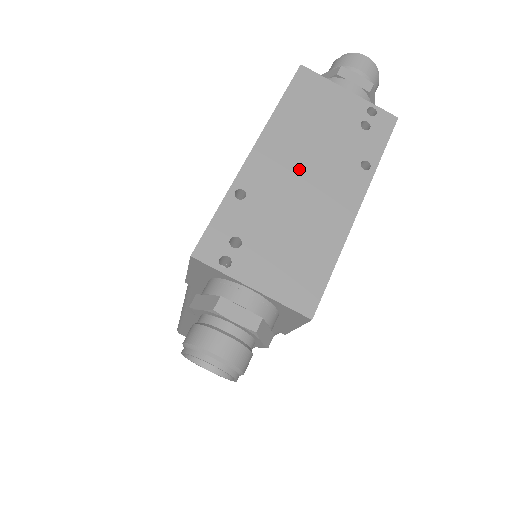
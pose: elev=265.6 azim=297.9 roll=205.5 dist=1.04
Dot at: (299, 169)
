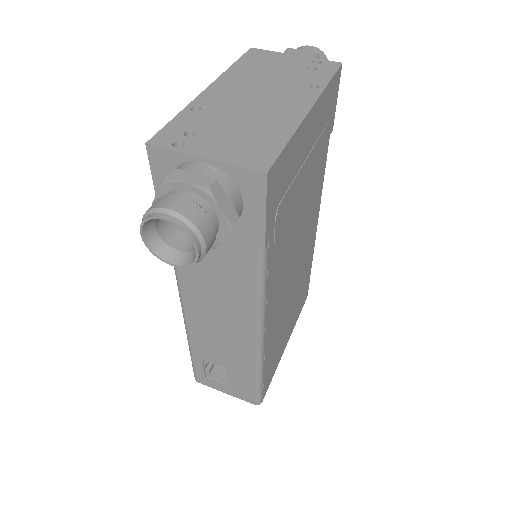
Dot at: (251, 93)
